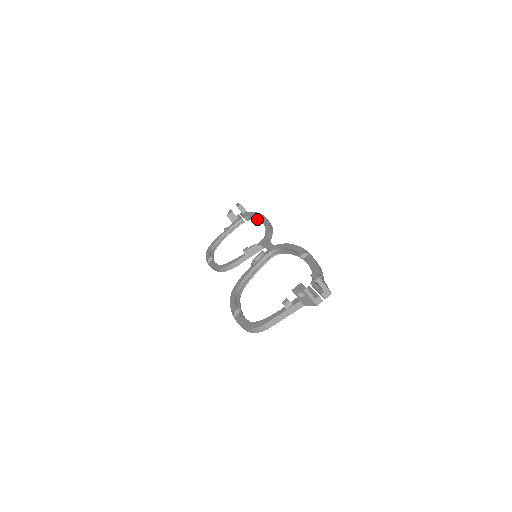
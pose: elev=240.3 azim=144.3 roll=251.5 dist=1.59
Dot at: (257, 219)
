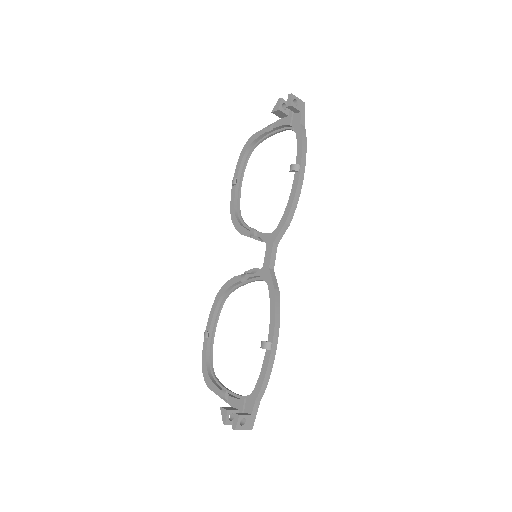
Dot at: (298, 156)
